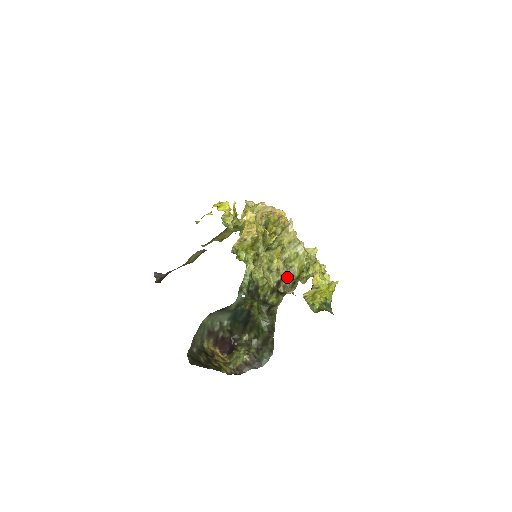
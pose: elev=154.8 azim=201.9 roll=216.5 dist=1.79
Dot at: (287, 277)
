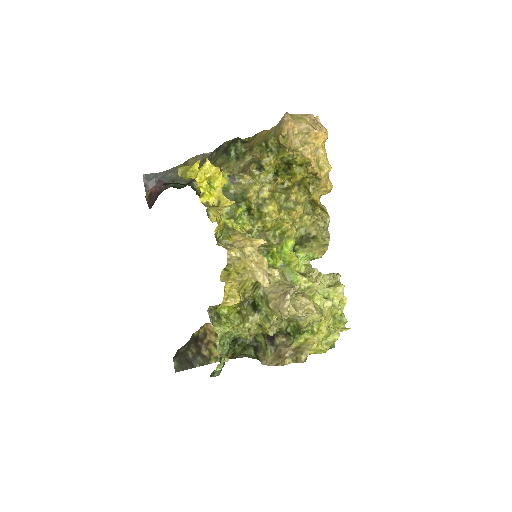
Dot at: (281, 327)
